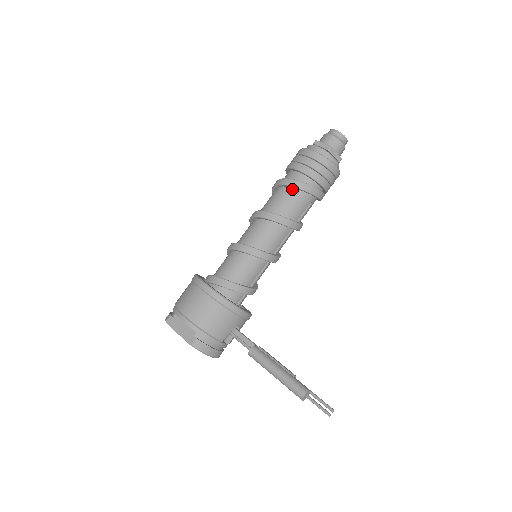
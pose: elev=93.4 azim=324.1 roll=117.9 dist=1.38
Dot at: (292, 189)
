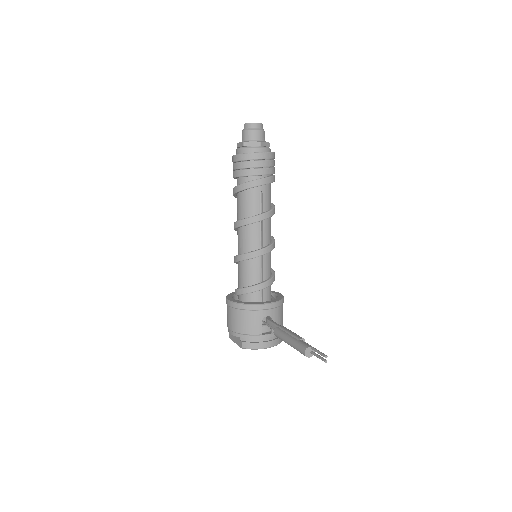
Dot at: (240, 194)
